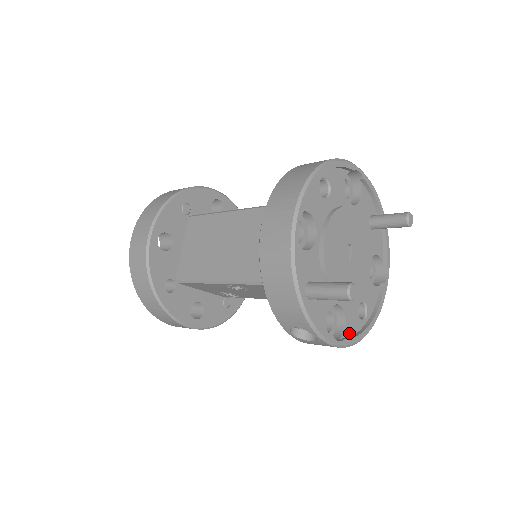
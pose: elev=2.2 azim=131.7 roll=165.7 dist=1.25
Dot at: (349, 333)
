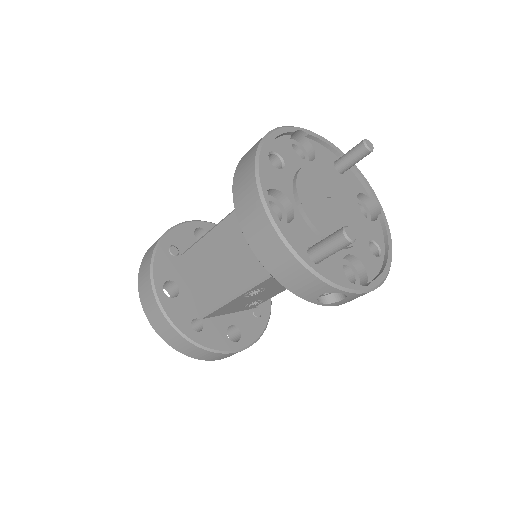
Dot at: (373, 274)
